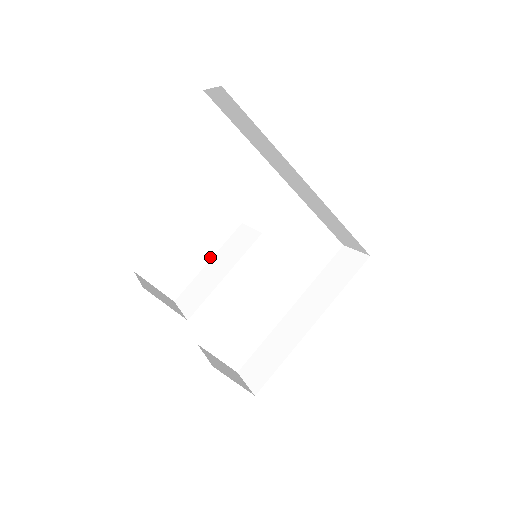
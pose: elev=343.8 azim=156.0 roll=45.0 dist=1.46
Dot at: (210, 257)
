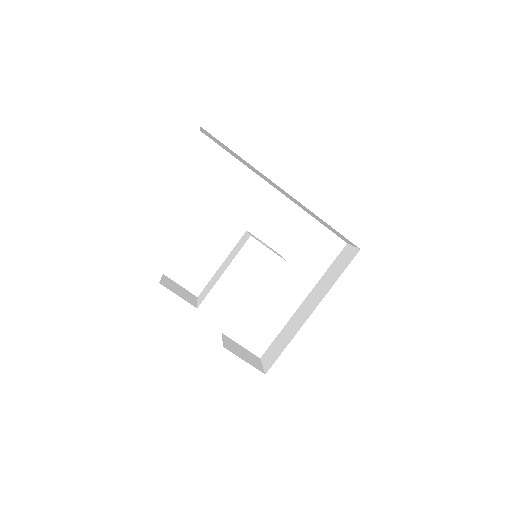
Dot at: (223, 260)
